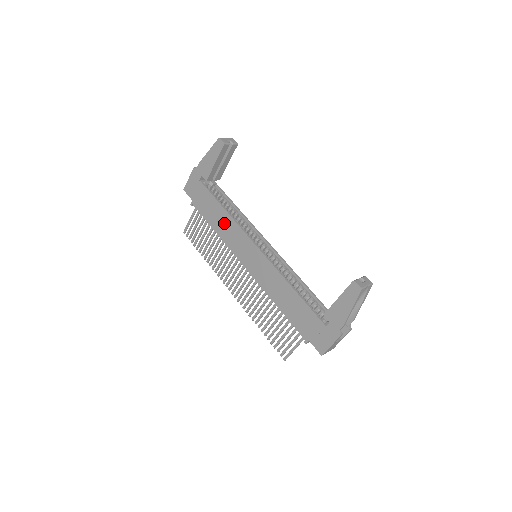
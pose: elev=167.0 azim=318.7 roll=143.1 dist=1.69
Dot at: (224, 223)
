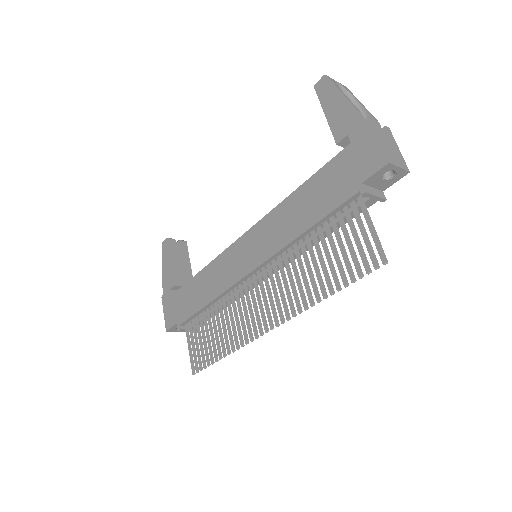
Dot at: (208, 281)
